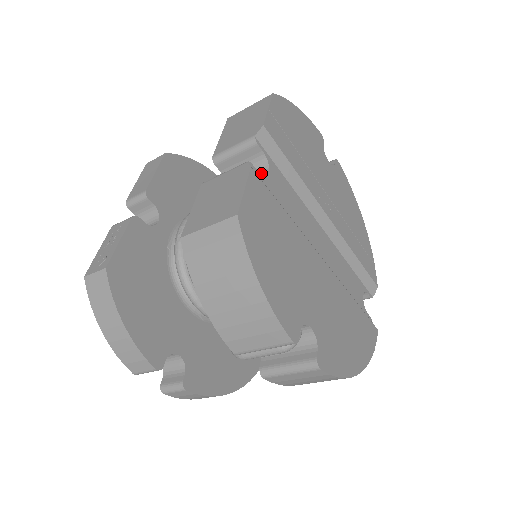
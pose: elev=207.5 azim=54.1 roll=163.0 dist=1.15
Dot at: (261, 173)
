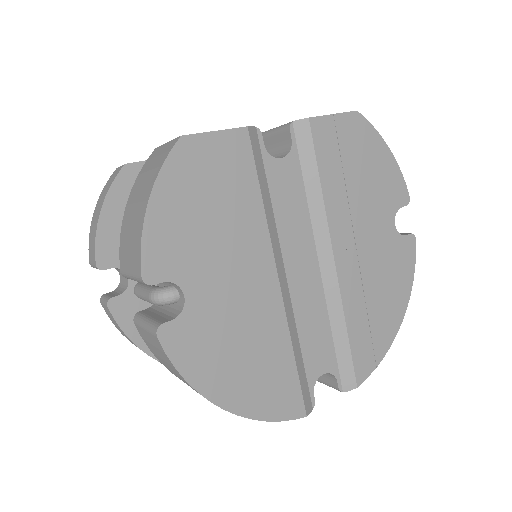
Dot at: occluded
